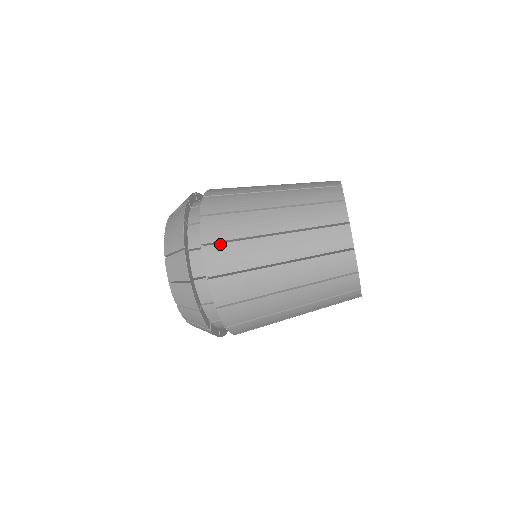
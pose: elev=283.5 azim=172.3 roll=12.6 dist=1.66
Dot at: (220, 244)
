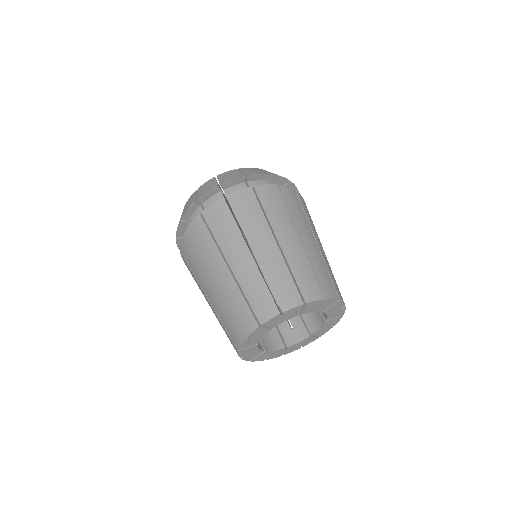
Dot at: (191, 245)
